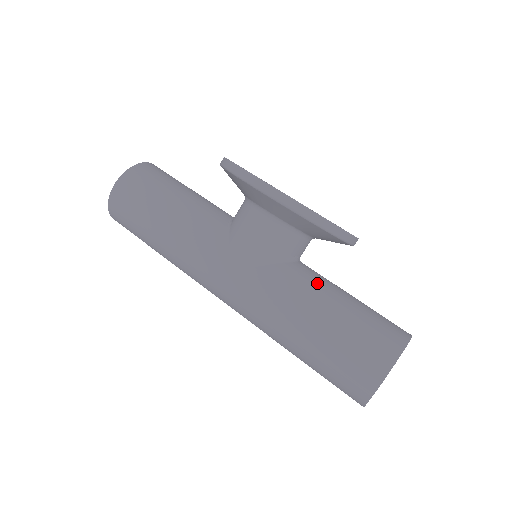
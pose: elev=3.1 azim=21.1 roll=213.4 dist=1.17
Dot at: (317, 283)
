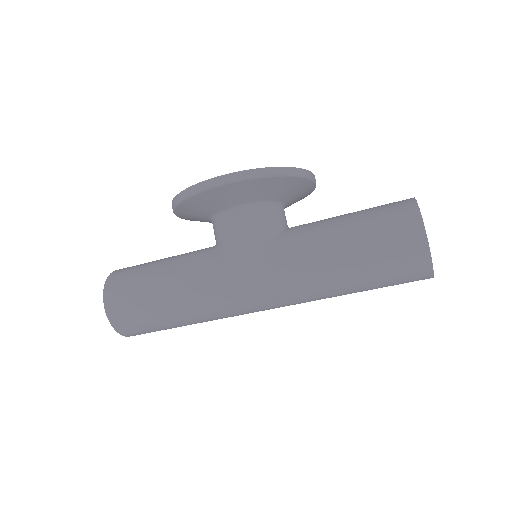
Dot at: (316, 224)
